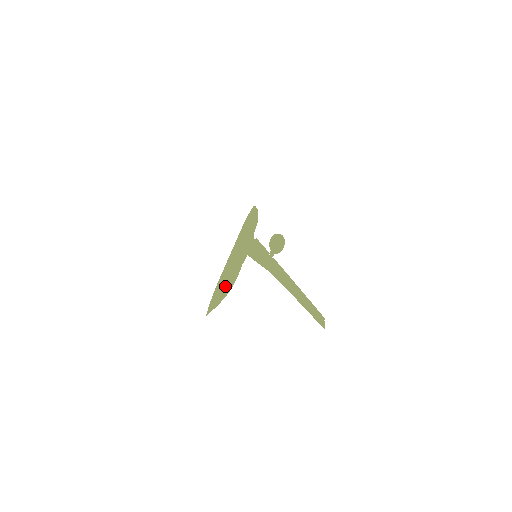
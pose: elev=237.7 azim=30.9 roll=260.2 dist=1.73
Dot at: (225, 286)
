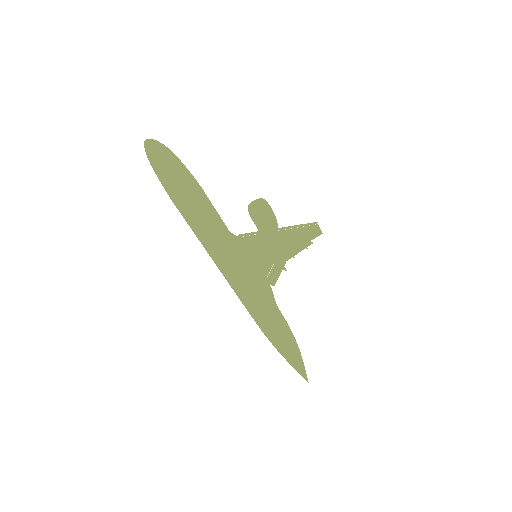
Dot at: (299, 351)
